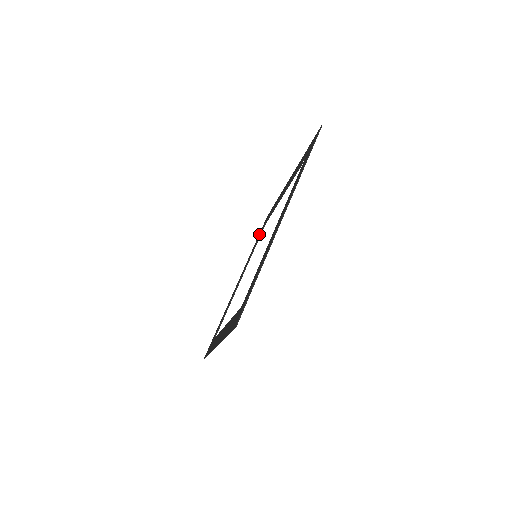
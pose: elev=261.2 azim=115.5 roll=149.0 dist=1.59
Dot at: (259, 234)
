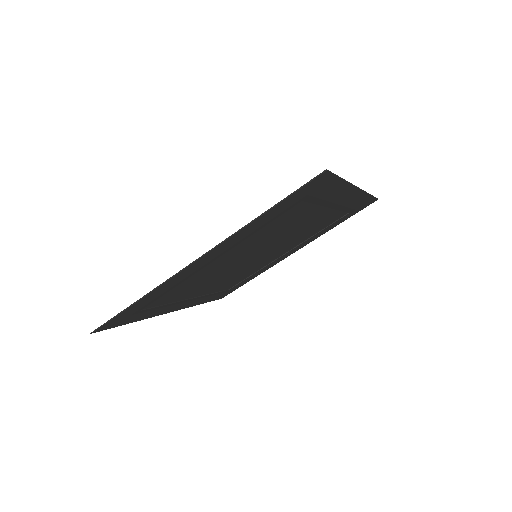
Dot at: (213, 298)
